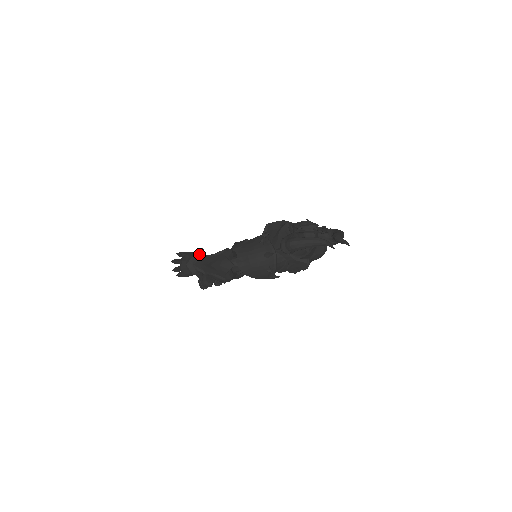
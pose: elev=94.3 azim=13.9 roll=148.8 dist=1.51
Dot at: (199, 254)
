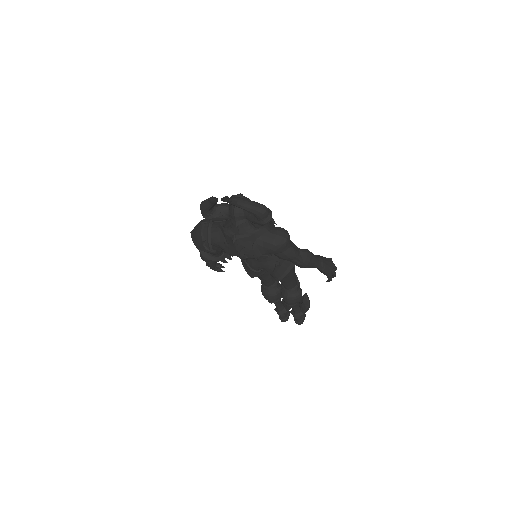
Dot at: occluded
